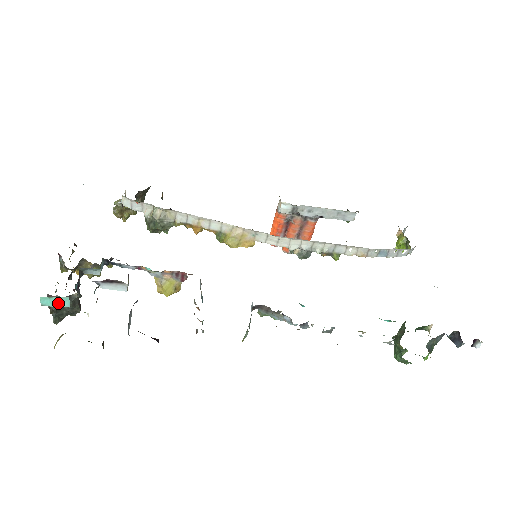
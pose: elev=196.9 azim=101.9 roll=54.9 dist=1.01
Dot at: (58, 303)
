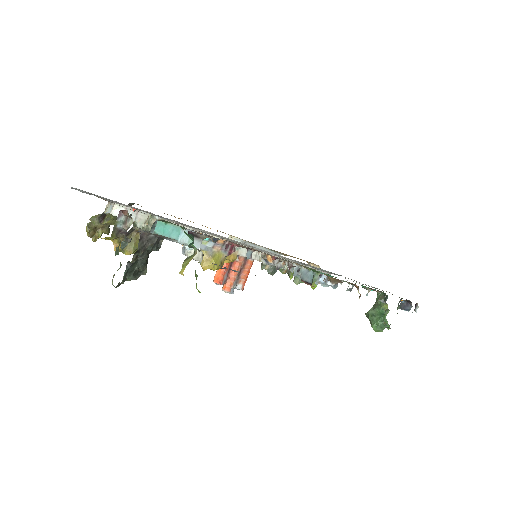
Dot at: (169, 233)
